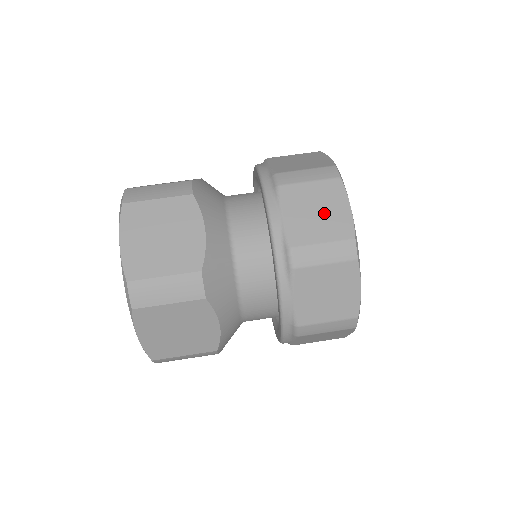
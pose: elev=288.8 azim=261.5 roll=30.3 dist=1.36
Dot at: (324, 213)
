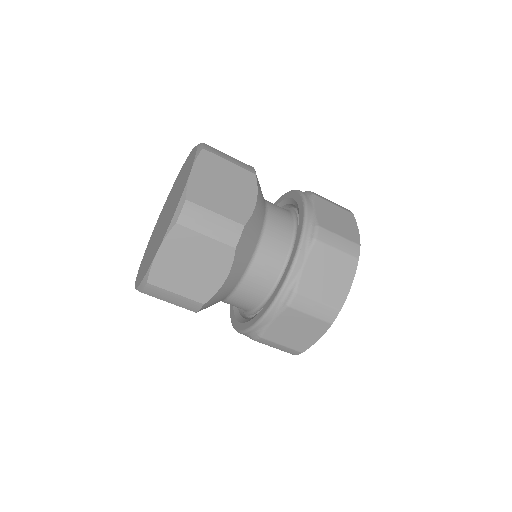
Dot at: occluded
